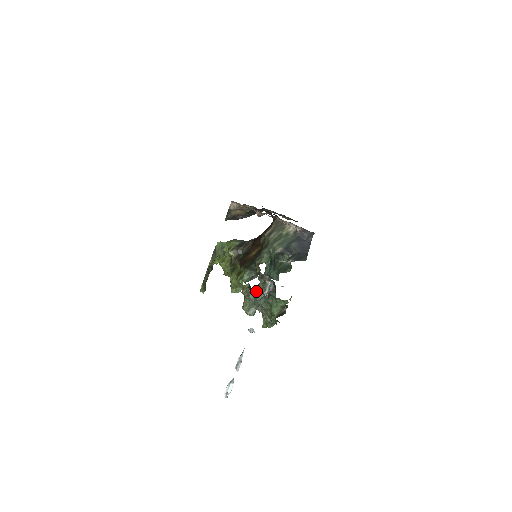
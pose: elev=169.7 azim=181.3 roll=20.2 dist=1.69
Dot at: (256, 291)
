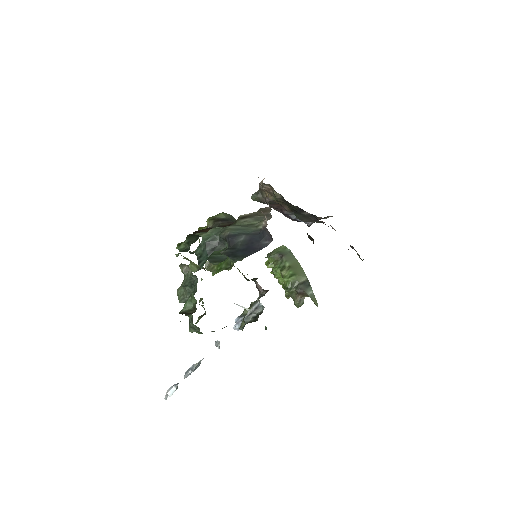
Dot at: occluded
